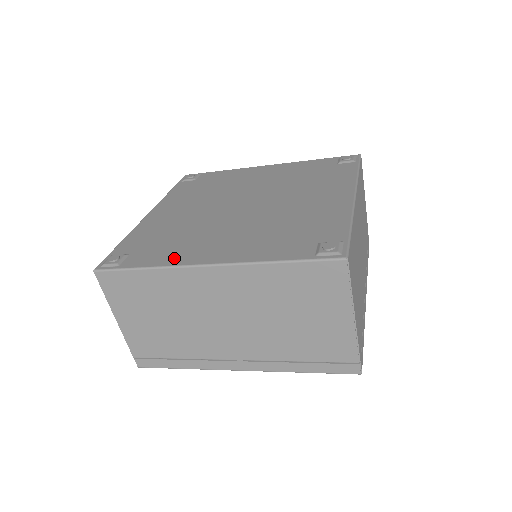
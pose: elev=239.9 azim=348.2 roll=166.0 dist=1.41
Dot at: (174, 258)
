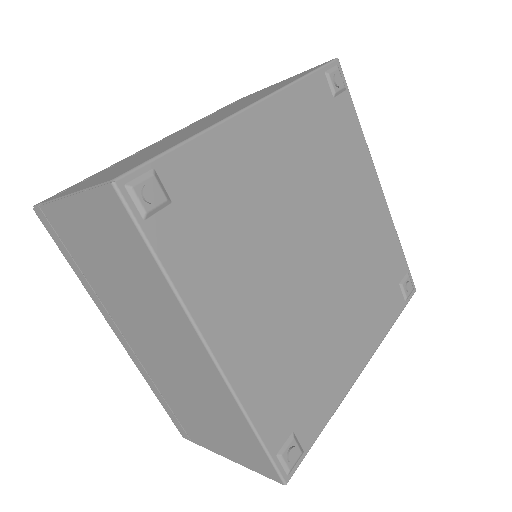
Dot at: (337, 391)
